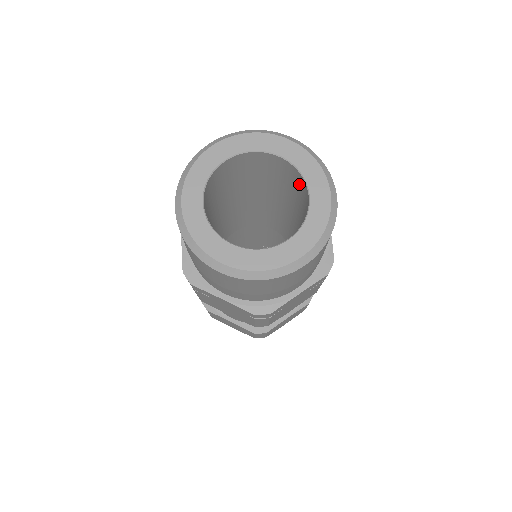
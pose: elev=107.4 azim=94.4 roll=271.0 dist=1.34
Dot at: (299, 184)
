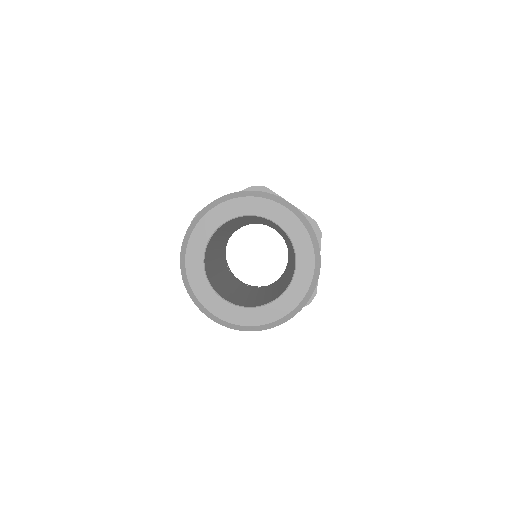
Dot at: (291, 245)
